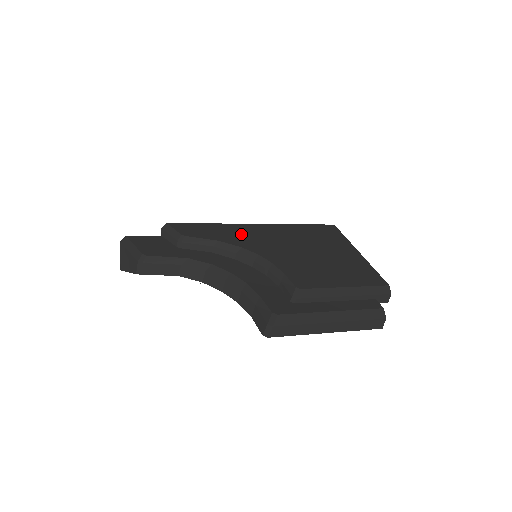
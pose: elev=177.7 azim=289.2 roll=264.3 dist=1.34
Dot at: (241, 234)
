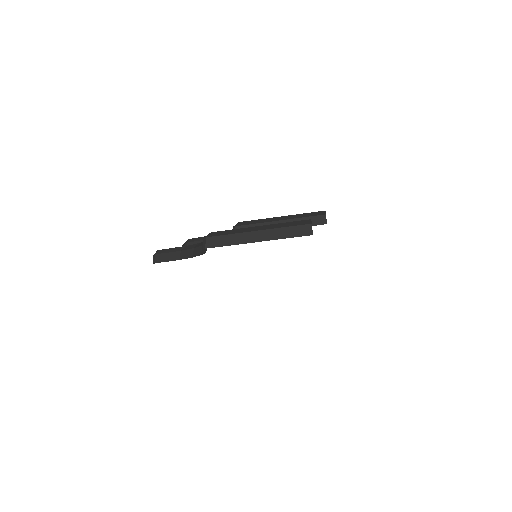
Dot at: occluded
